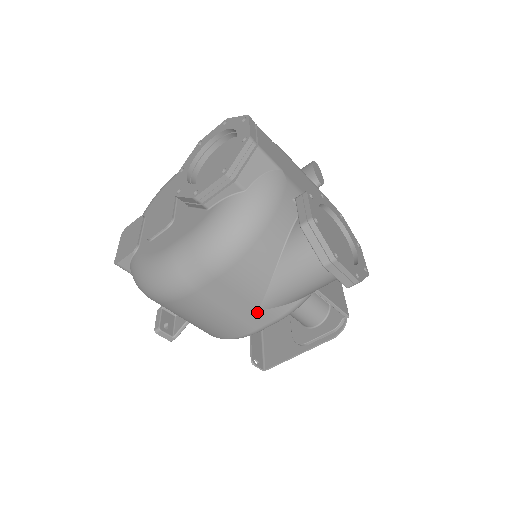
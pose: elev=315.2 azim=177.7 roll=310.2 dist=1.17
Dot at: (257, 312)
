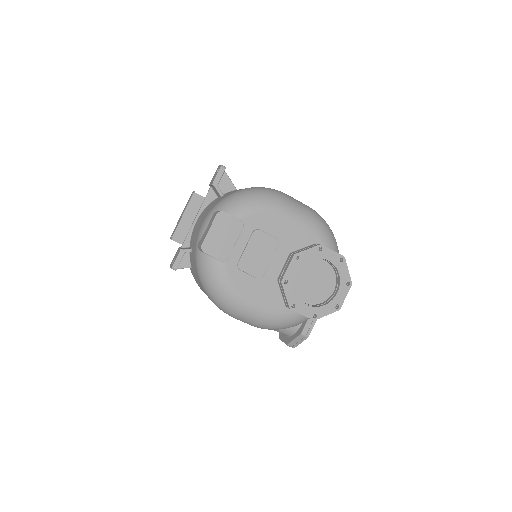
Dot at: occluded
